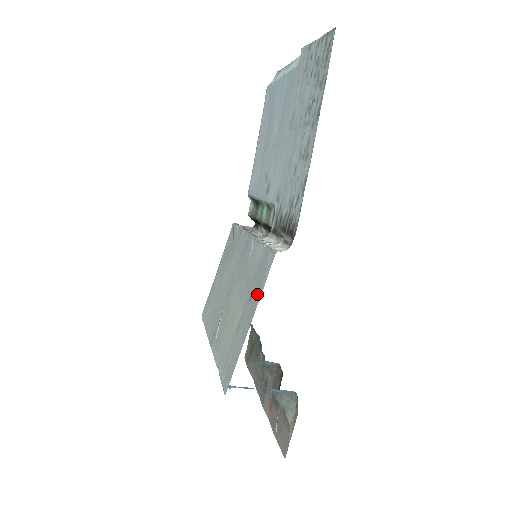
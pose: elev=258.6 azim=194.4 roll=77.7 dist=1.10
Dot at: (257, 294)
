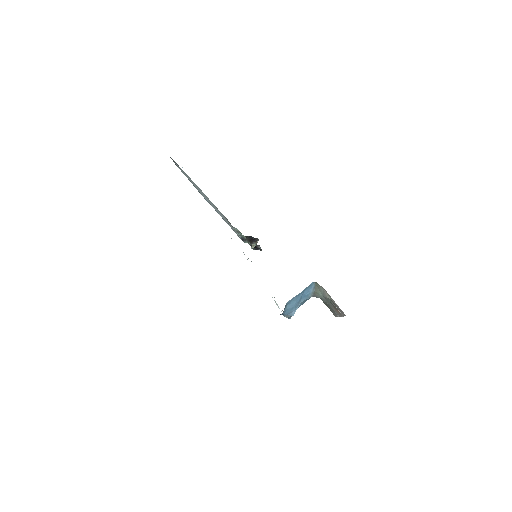
Dot at: occluded
